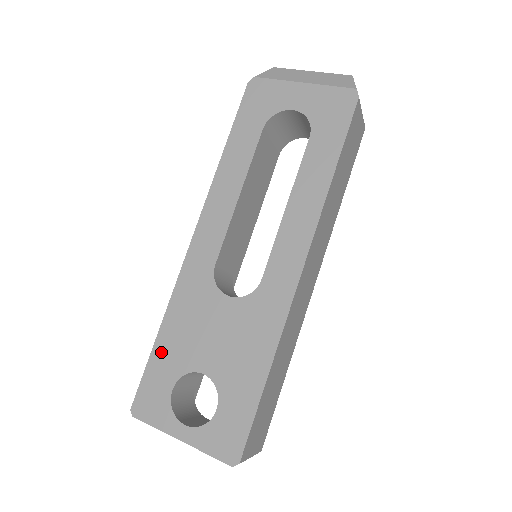
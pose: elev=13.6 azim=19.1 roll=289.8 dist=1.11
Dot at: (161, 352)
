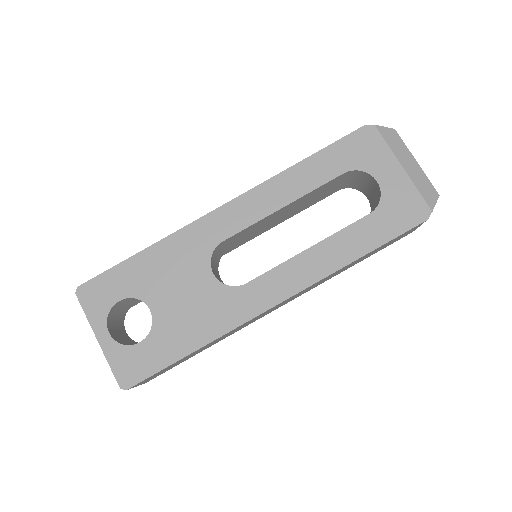
Dot at: (132, 267)
